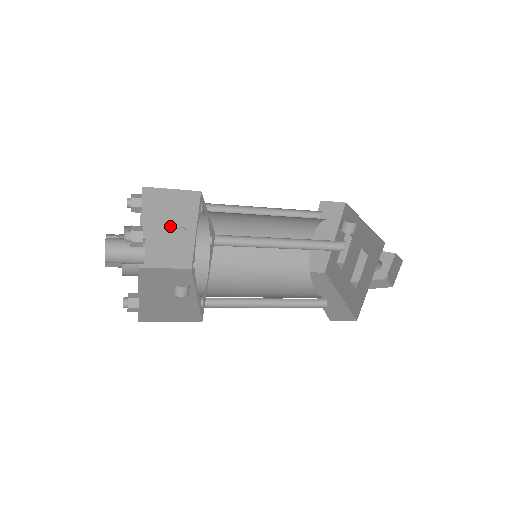
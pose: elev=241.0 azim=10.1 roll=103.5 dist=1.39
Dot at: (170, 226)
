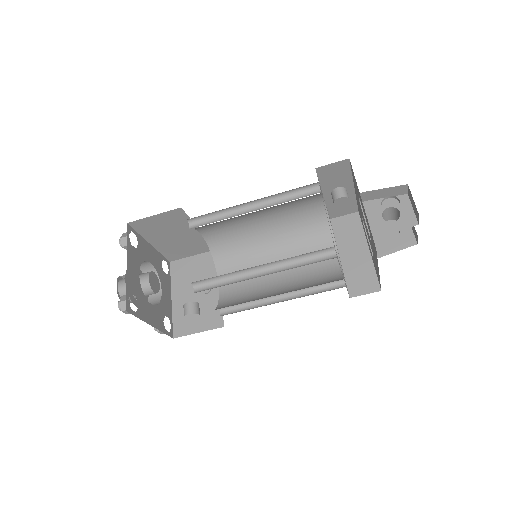
Dot at: occluded
